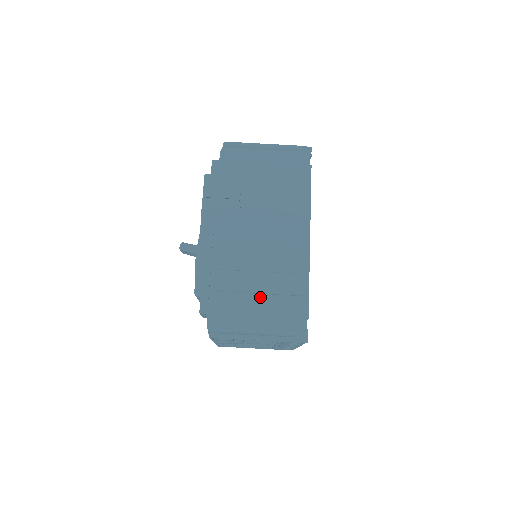
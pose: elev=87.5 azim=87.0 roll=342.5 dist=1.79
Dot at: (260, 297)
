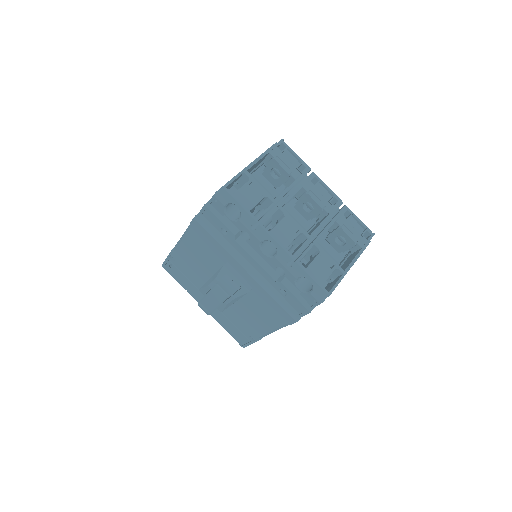
Dot at: occluded
